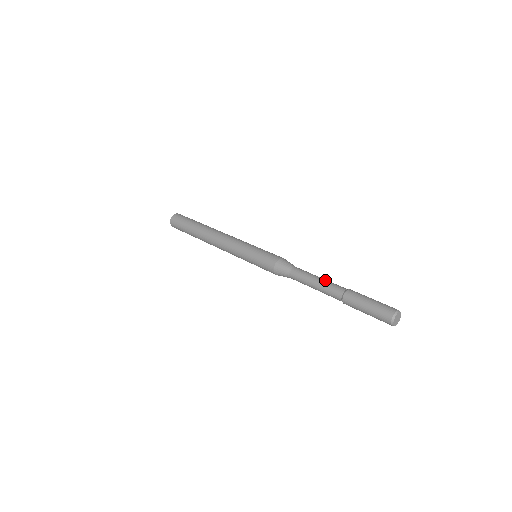
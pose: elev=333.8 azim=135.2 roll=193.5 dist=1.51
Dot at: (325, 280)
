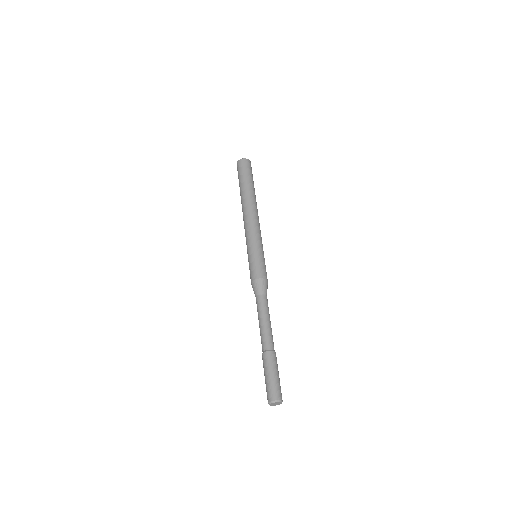
Dot at: (270, 328)
